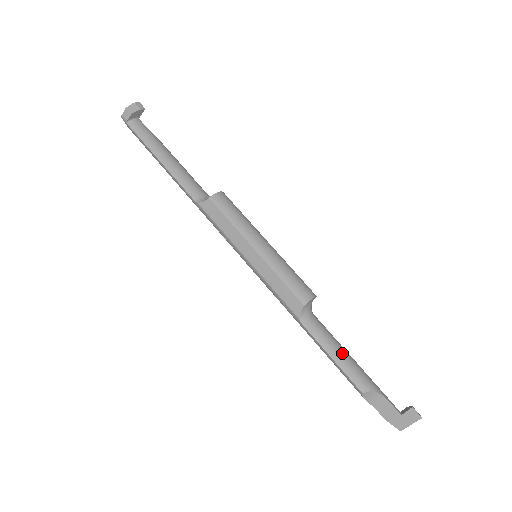
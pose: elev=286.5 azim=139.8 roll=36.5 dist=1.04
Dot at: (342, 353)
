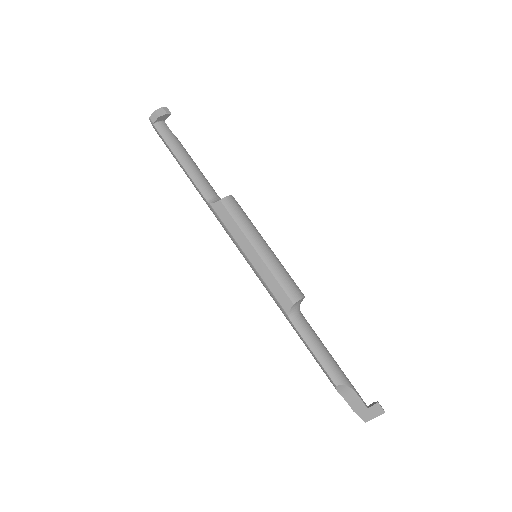
Dot at: (322, 349)
